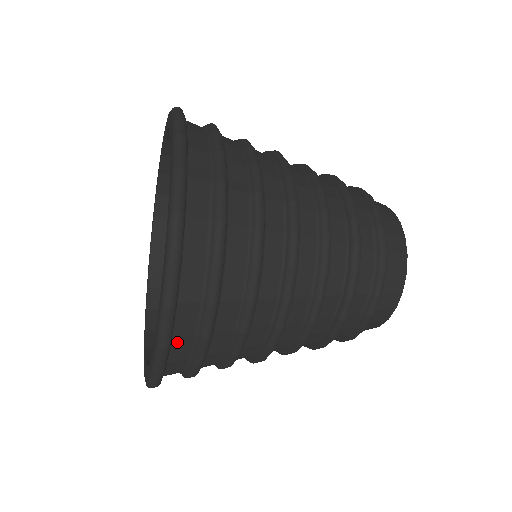
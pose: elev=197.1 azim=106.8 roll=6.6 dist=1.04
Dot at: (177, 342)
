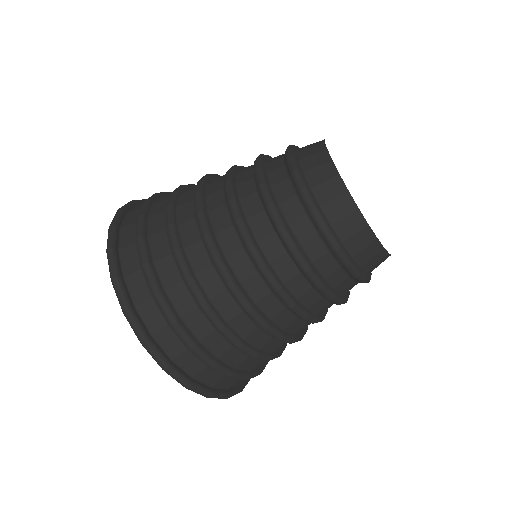
Dot at: (201, 376)
